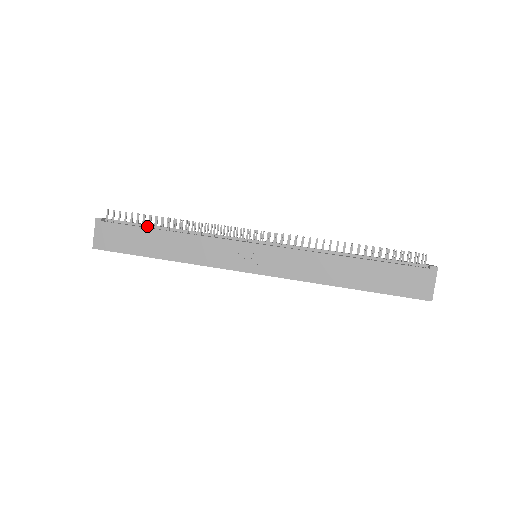
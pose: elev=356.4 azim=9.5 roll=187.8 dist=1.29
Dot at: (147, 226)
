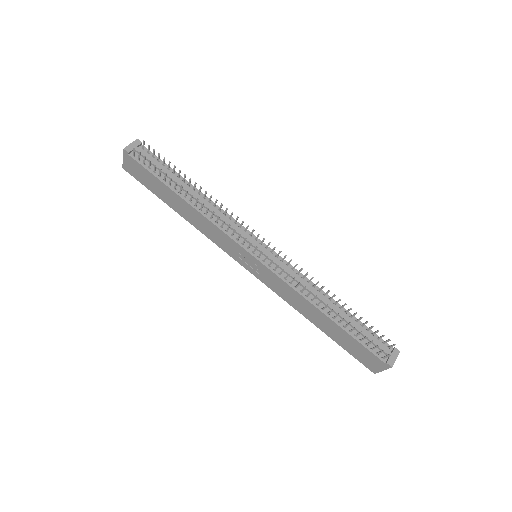
Dot at: (169, 178)
